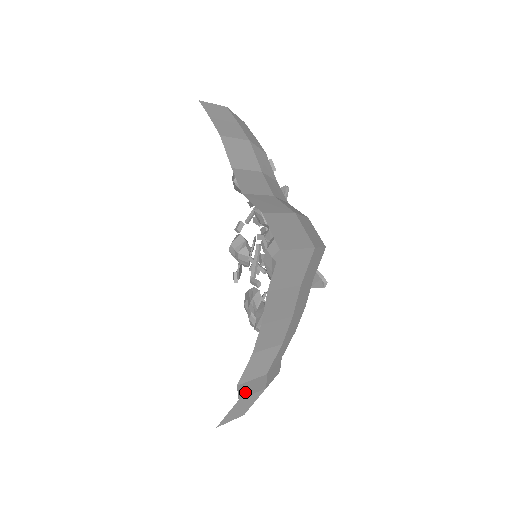
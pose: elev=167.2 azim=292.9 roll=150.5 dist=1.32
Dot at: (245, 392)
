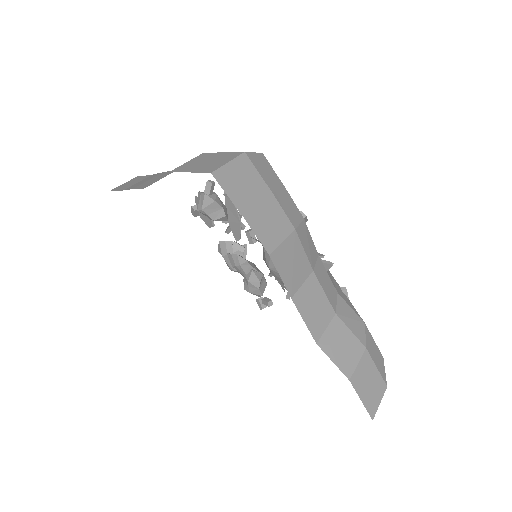
Dot at: occluded
